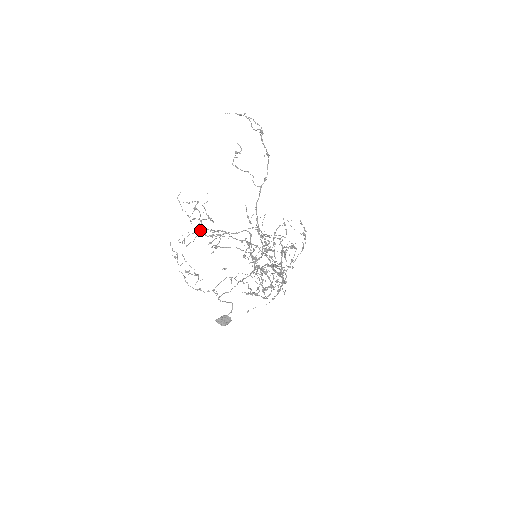
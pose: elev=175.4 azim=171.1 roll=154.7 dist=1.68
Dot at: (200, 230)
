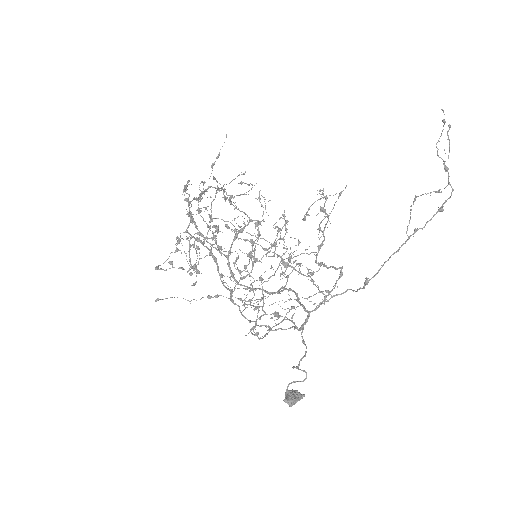
Dot at: occluded
